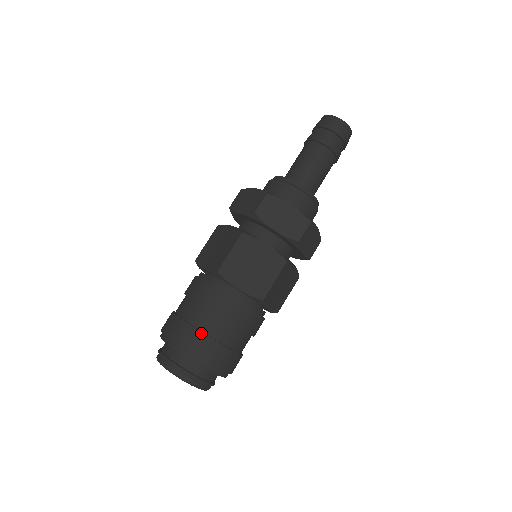
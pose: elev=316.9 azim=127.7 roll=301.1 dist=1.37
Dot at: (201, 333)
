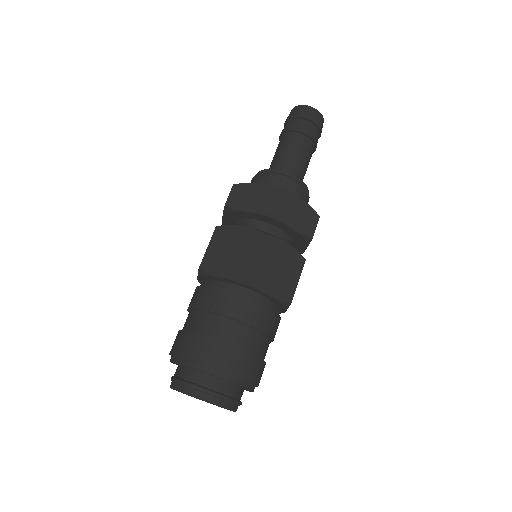
Dot at: (192, 334)
